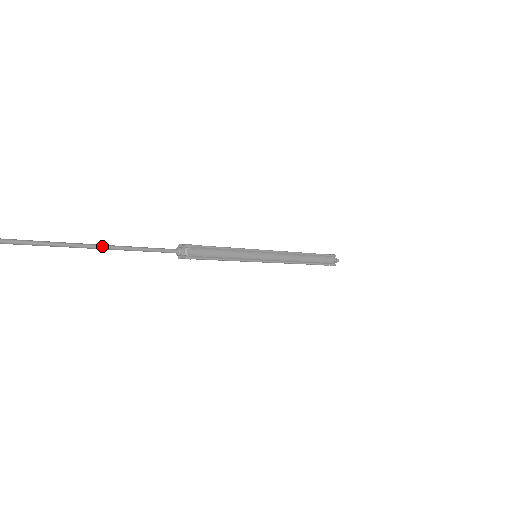
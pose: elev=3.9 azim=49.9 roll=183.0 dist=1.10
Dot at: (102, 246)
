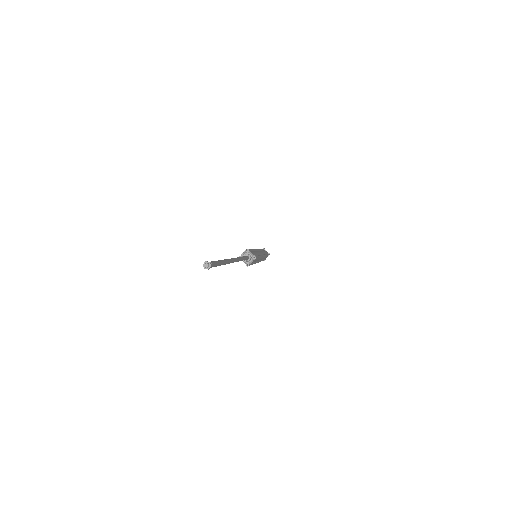
Dot at: (239, 260)
